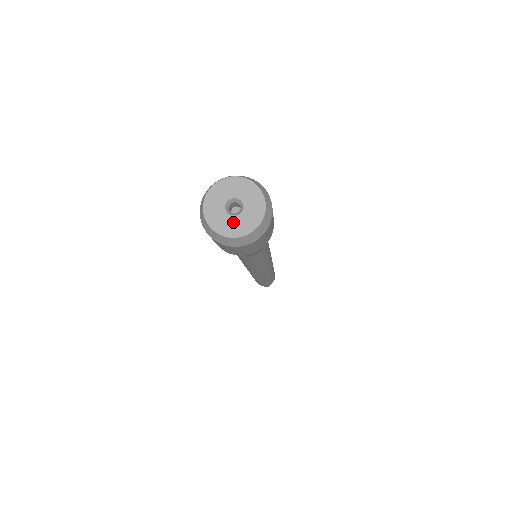
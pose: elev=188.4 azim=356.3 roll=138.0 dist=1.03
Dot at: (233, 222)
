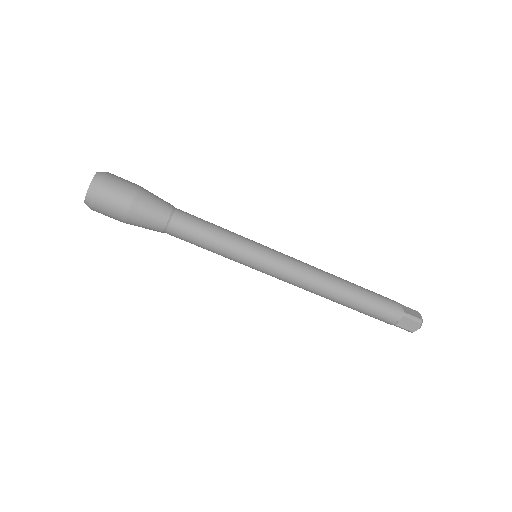
Dot at: occluded
